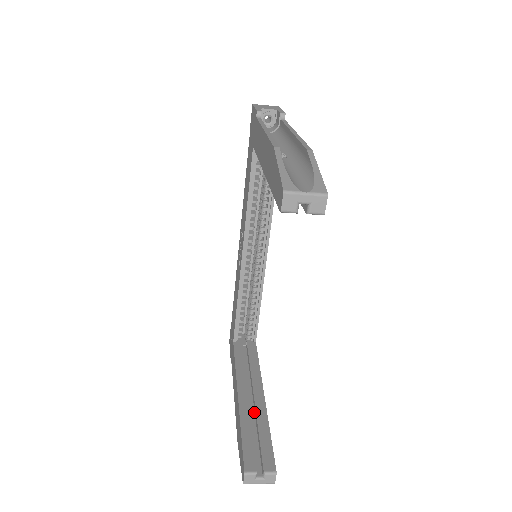
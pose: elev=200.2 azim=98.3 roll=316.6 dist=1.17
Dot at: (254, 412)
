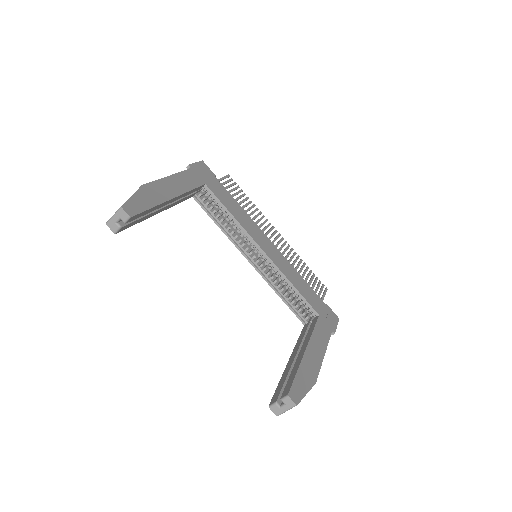
Dot at: occluded
